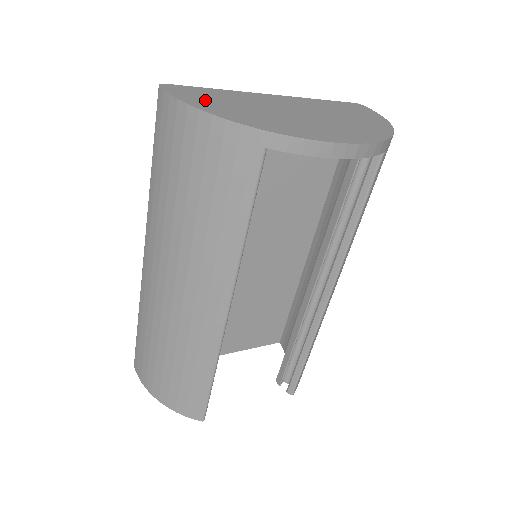
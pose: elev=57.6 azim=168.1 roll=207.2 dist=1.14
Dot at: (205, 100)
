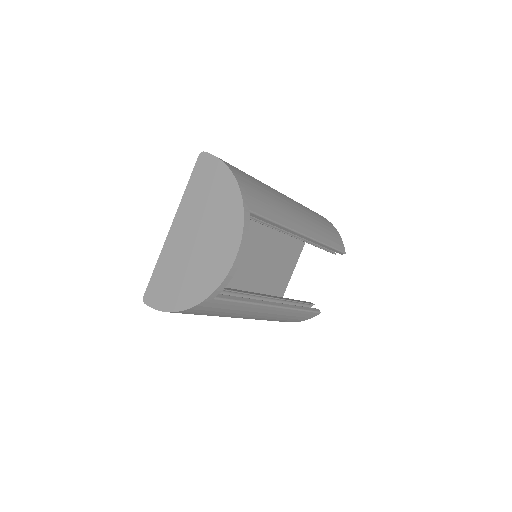
Dot at: (167, 294)
